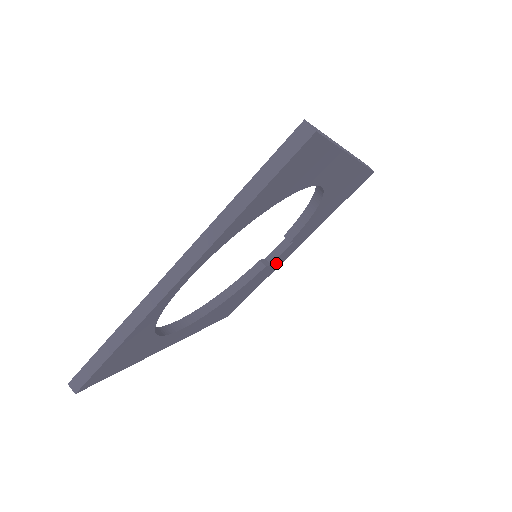
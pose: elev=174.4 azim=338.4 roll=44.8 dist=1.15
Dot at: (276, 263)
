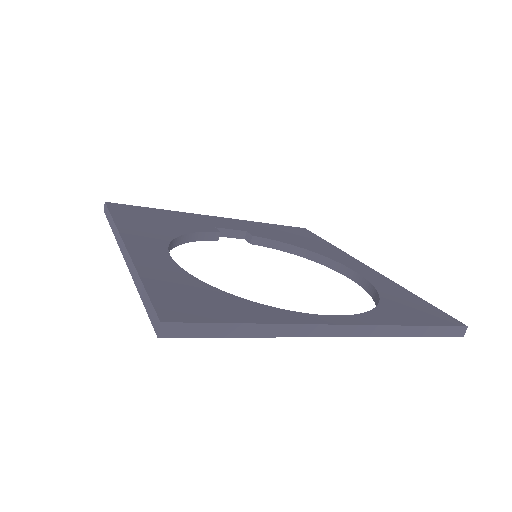
Dot at: occluded
